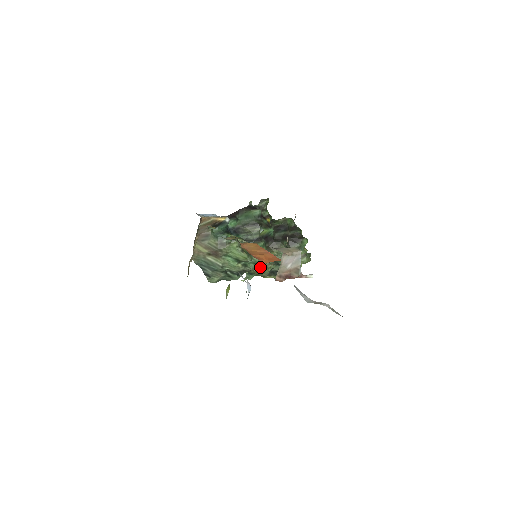
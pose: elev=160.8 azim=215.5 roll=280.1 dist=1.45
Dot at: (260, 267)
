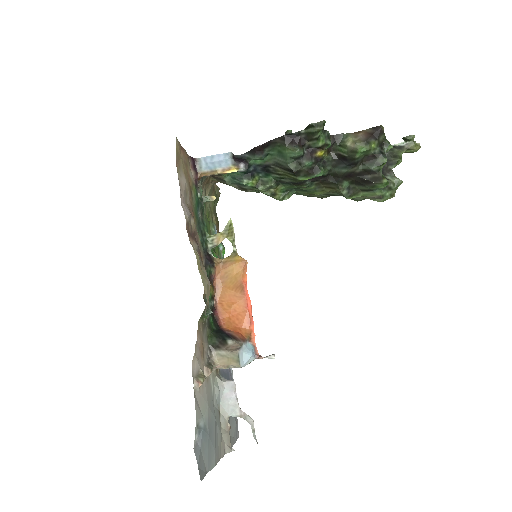
Dot at: (310, 195)
